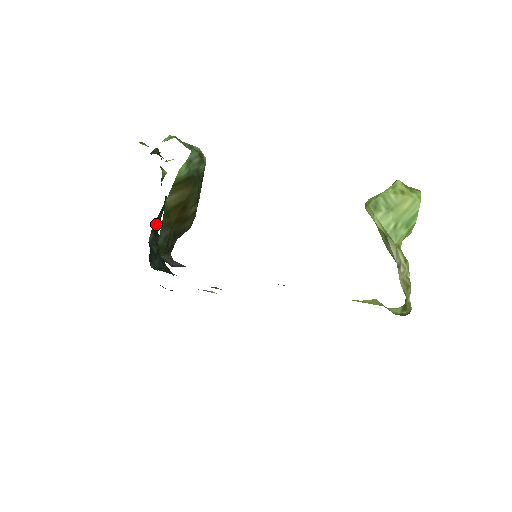
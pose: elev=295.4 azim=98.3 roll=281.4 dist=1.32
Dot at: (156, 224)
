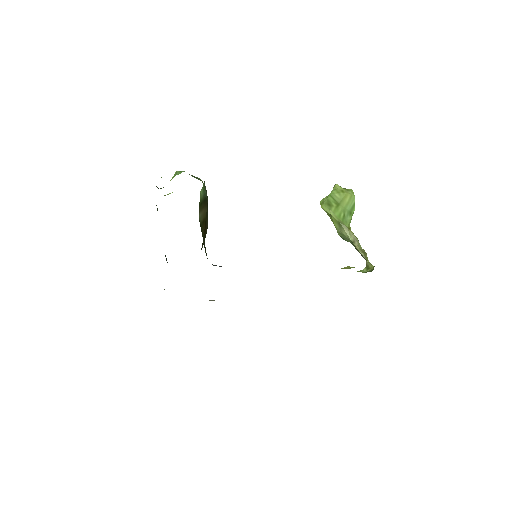
Dot at: occluded
